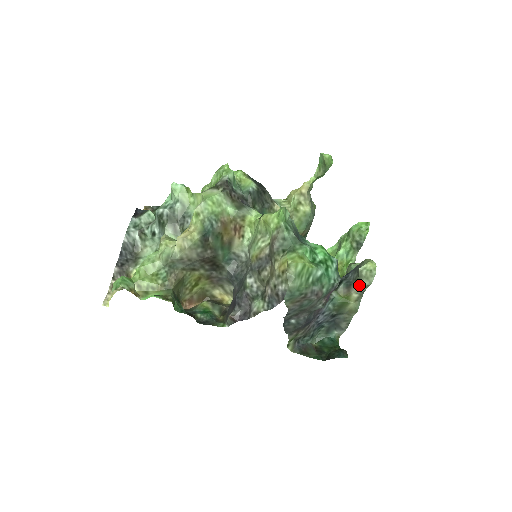
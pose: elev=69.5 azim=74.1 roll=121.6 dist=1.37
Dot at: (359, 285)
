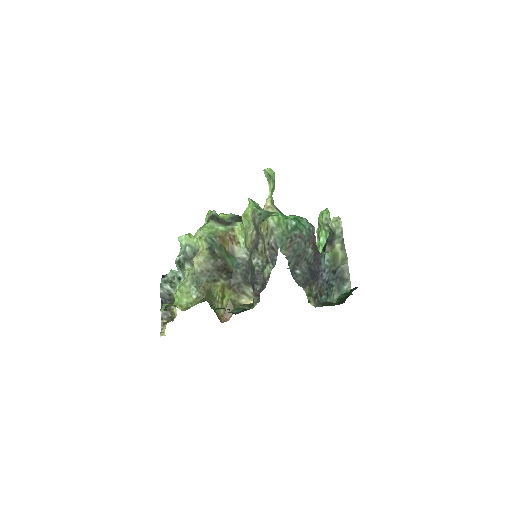
Dot at: (336, 236)
